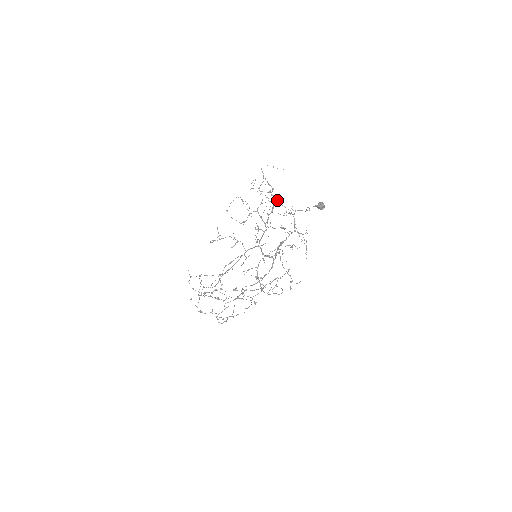
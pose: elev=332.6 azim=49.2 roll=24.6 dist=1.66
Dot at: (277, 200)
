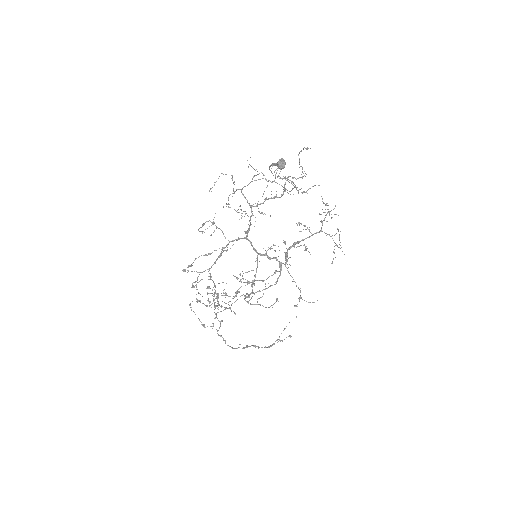
Dot at: (296, 187)
